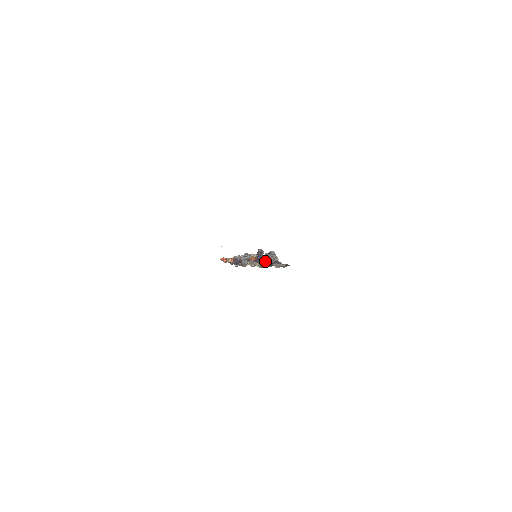
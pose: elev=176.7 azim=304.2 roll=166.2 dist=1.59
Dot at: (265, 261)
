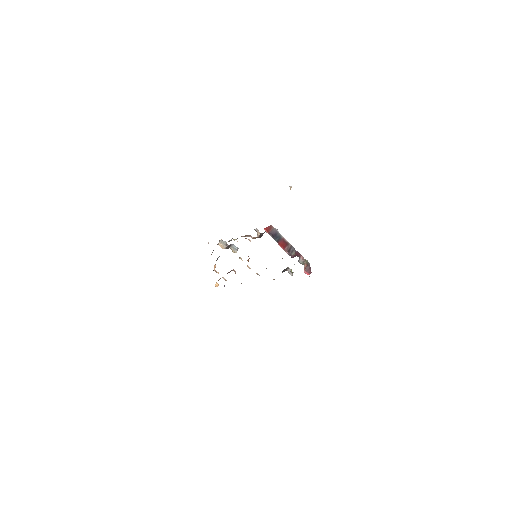
Dot at: occluded
